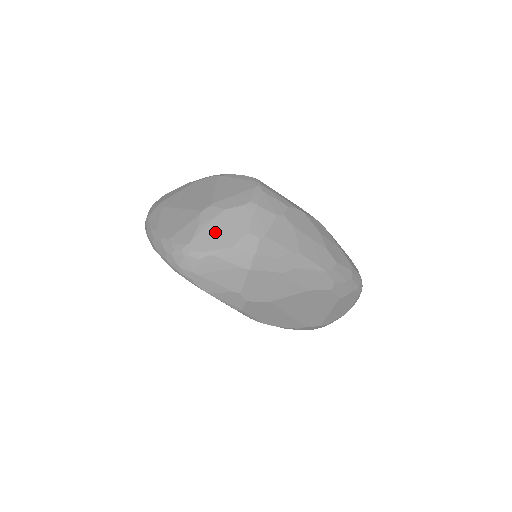
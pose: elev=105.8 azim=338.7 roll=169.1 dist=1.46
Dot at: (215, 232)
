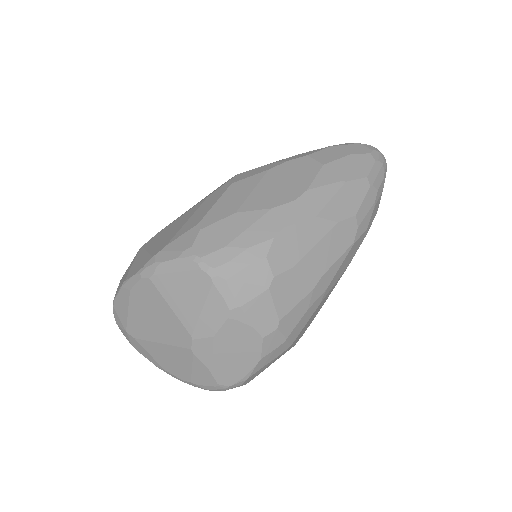
Dot at: (229, 361)
